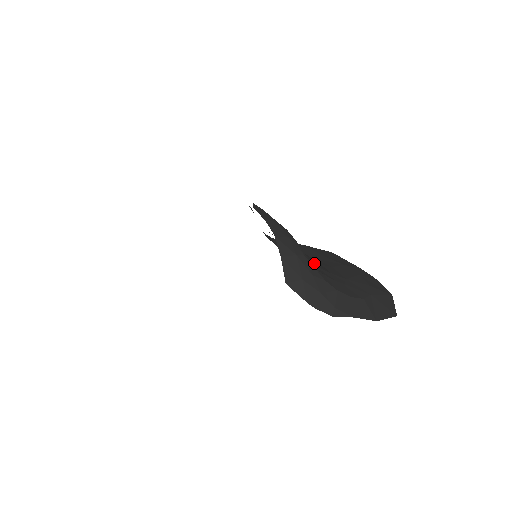
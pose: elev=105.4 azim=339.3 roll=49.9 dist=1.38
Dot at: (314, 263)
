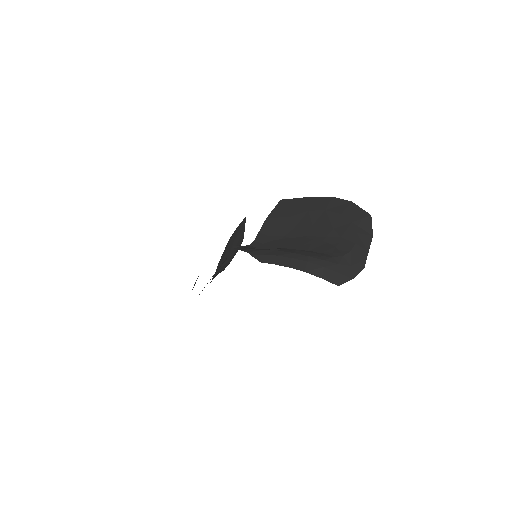
Dot at: (309, 240)
